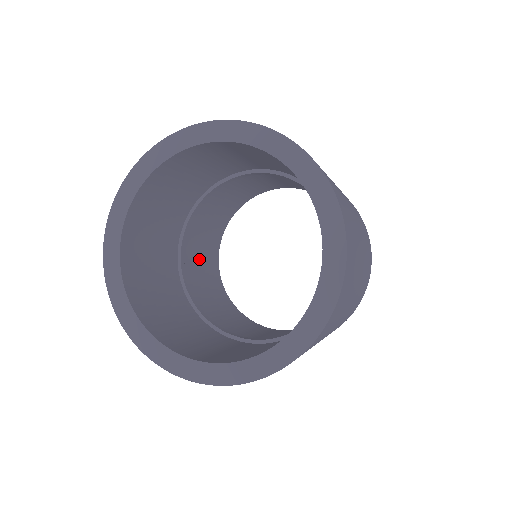
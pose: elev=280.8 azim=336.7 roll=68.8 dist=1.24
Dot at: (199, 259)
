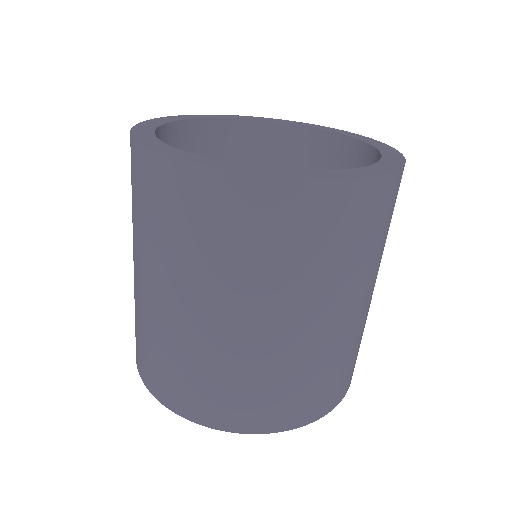
Dot at: occluded
